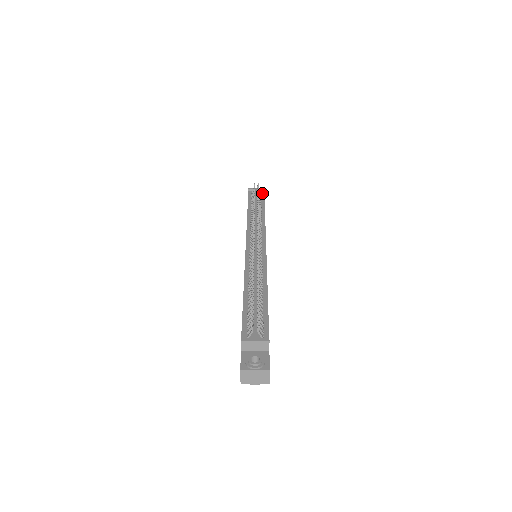
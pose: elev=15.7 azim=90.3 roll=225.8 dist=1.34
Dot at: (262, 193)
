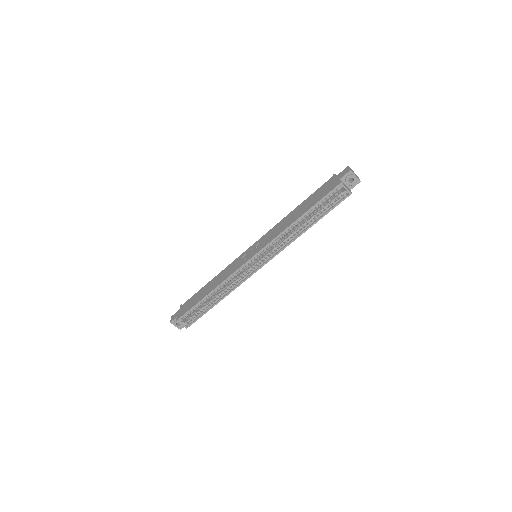
Dot at: occluded
